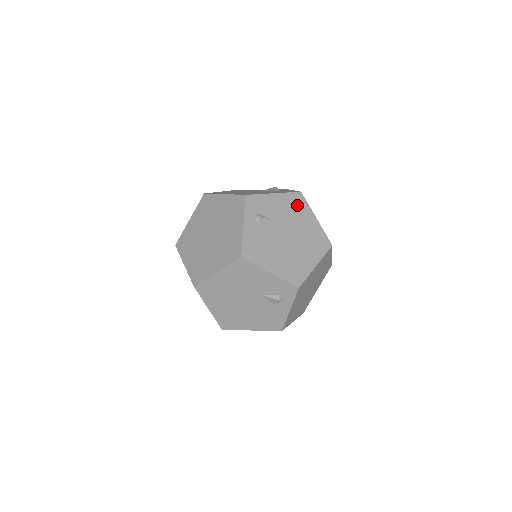
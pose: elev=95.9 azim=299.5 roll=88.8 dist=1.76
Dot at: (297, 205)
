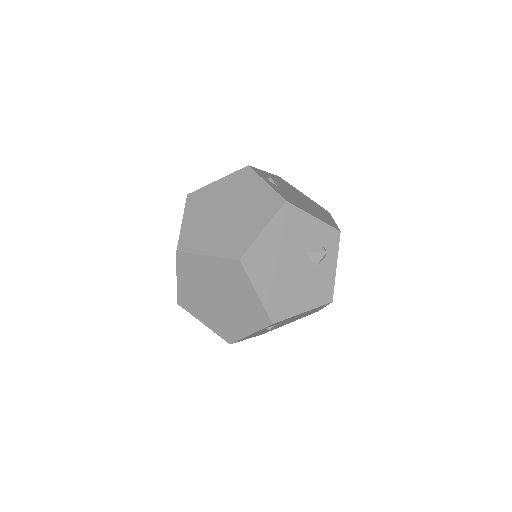
Dot at: occluded
